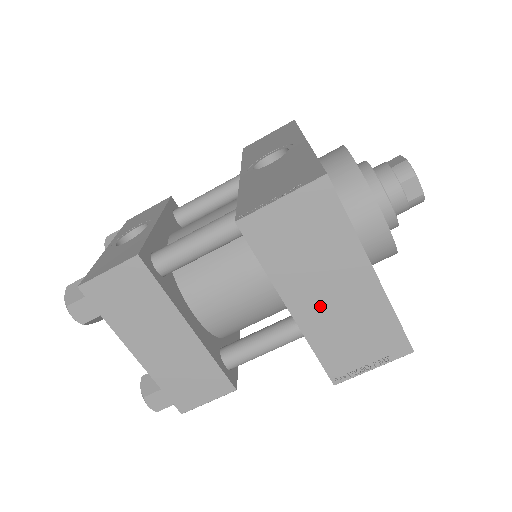
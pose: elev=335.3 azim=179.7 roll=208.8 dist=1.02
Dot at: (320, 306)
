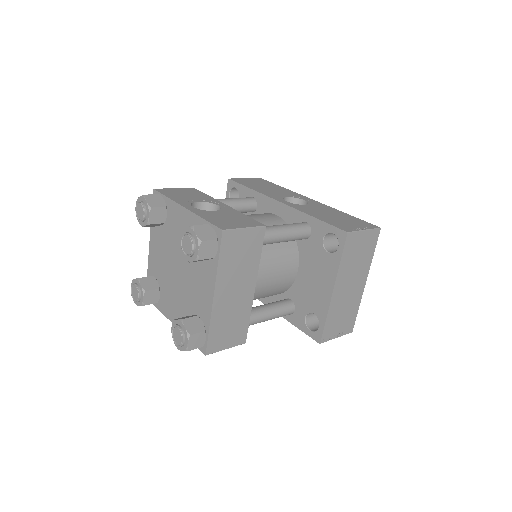
Dot at: (343, 293)
